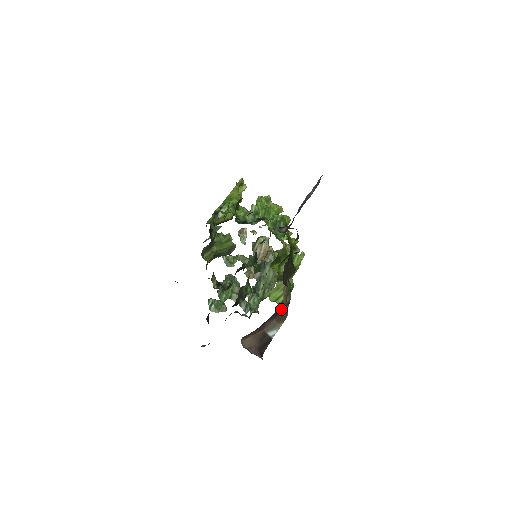
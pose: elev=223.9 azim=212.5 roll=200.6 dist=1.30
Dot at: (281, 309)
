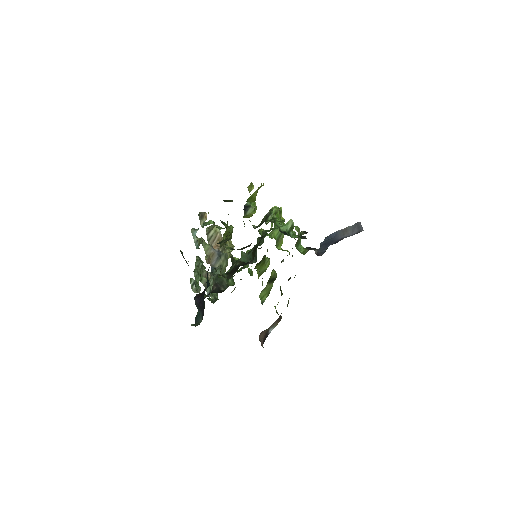
Dot at: occluded
